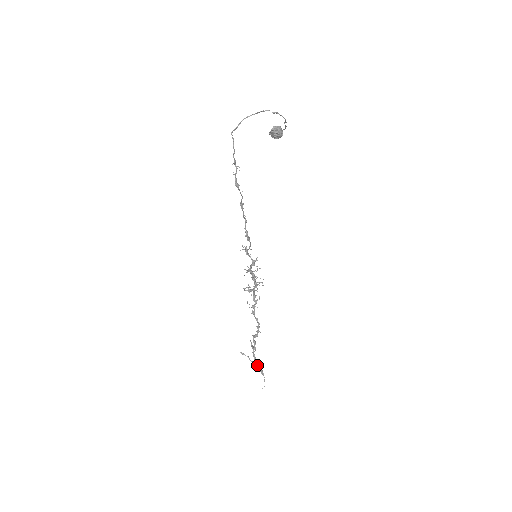
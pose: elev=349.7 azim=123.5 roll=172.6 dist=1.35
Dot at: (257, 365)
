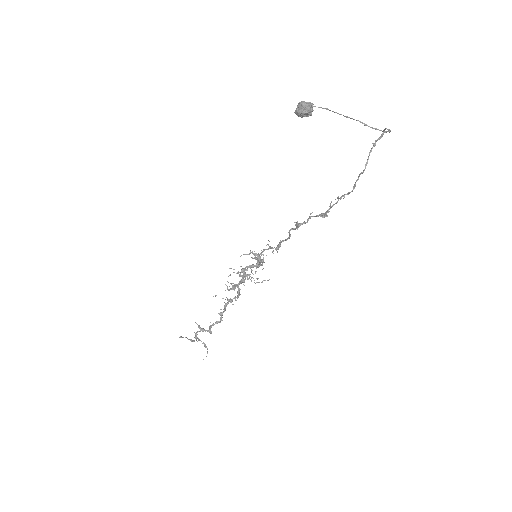
Dot at: occluded
